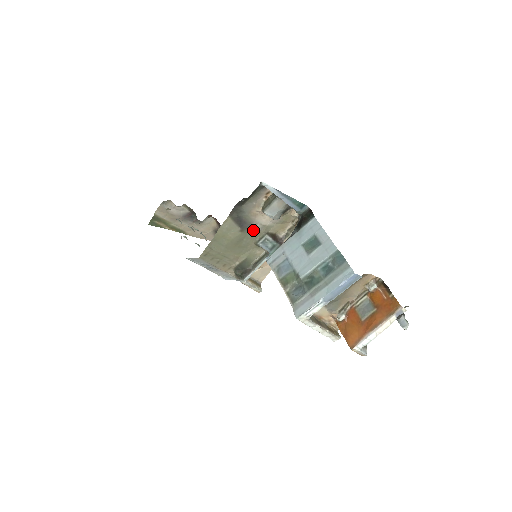
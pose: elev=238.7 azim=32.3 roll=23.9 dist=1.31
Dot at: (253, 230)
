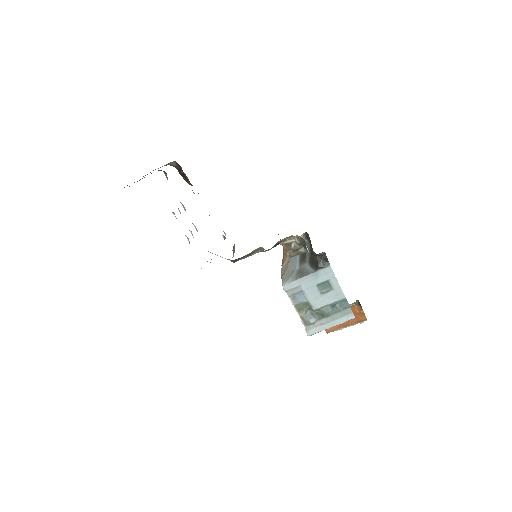
Dot at: occluded
